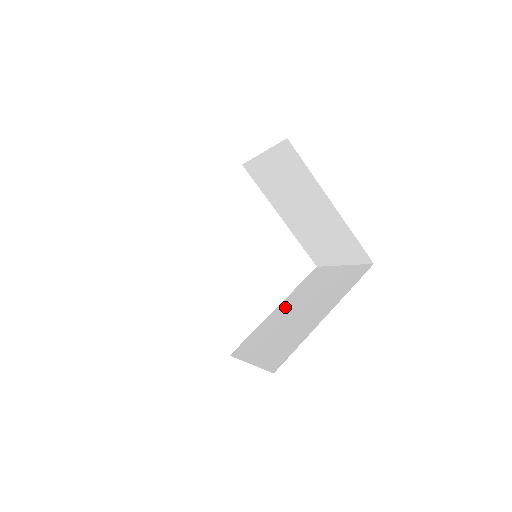
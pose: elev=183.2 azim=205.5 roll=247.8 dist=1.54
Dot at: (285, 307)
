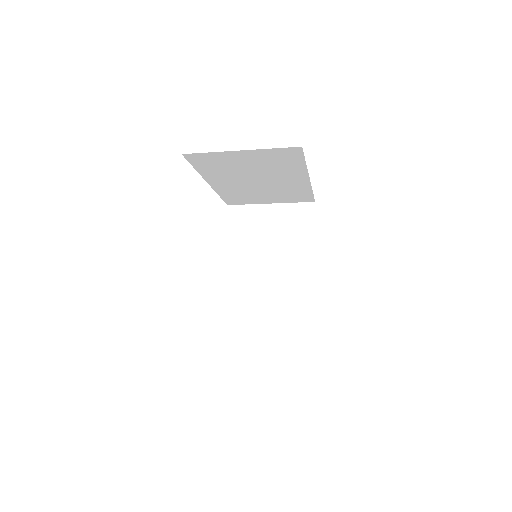
Dot at: occluded
